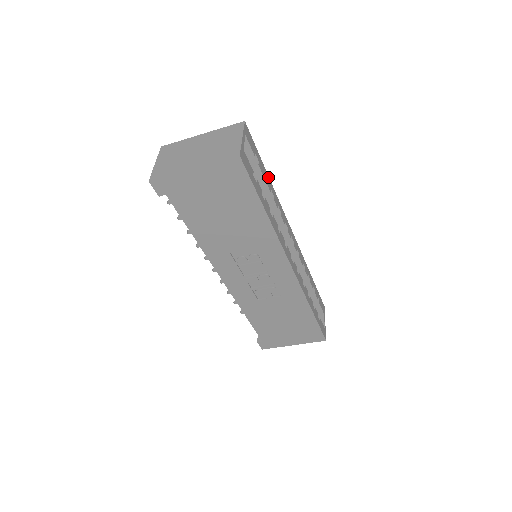
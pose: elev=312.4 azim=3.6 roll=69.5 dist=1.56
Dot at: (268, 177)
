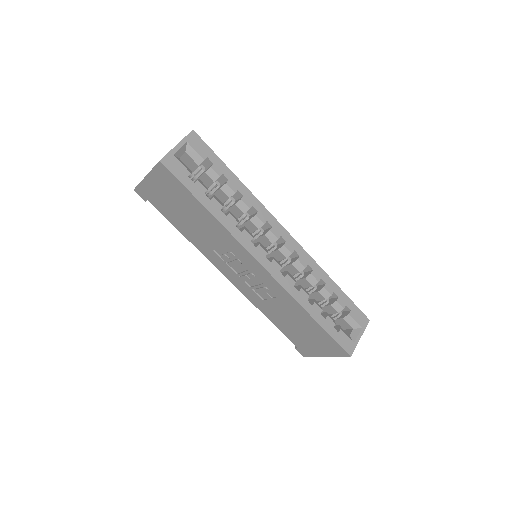
Dot at: (236, 178)
